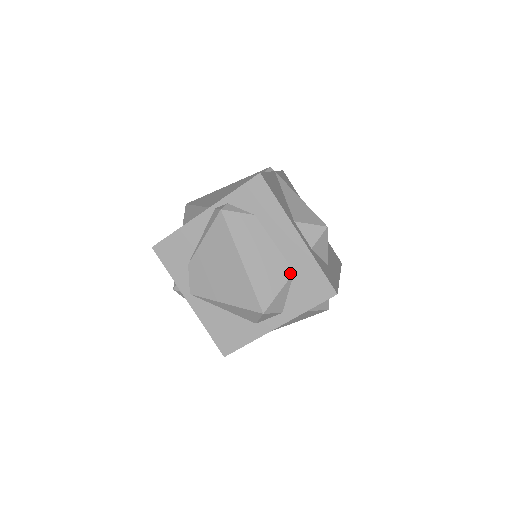
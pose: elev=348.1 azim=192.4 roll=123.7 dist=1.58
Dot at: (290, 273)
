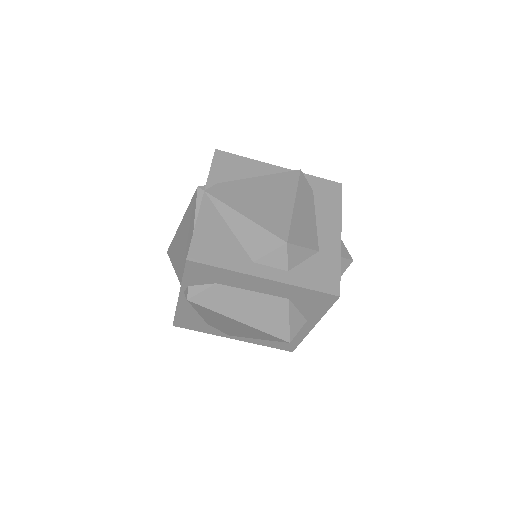
Dot at: (286, 302)
